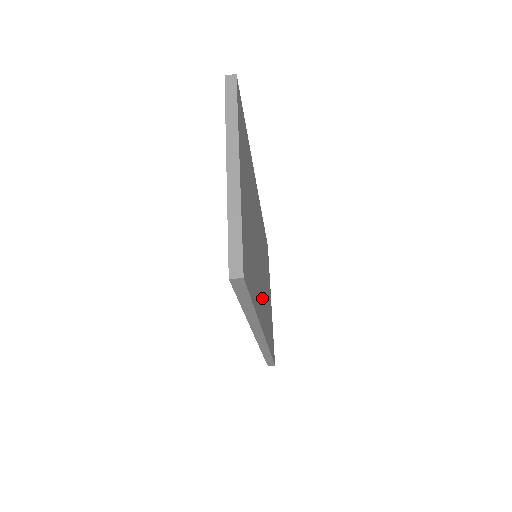
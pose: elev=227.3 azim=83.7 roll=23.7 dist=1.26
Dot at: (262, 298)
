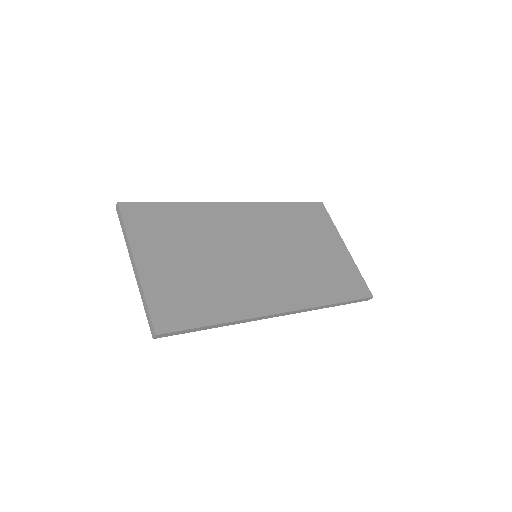
Dot at: (268, 286)
